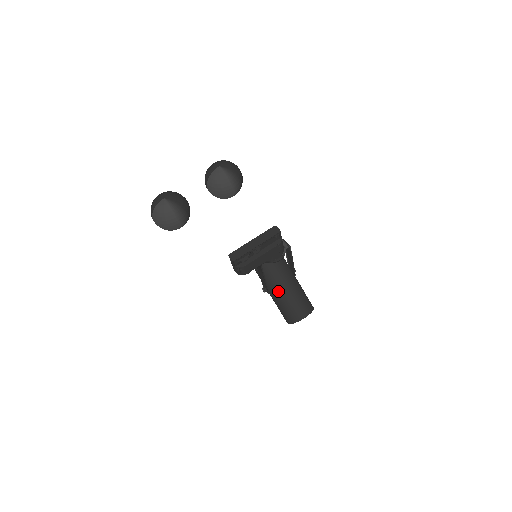
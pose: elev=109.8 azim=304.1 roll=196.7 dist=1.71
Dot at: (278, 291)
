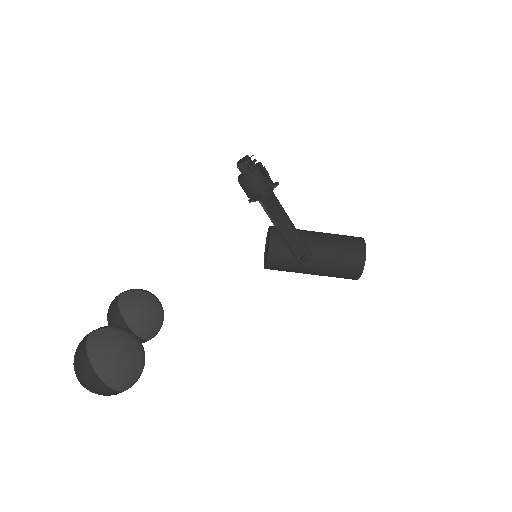
Dot at: (314, 239)
